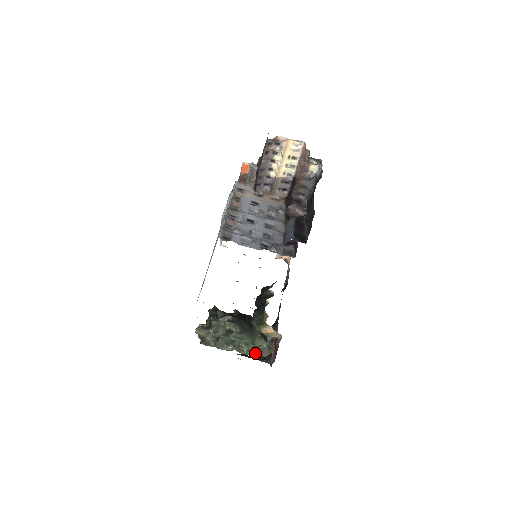
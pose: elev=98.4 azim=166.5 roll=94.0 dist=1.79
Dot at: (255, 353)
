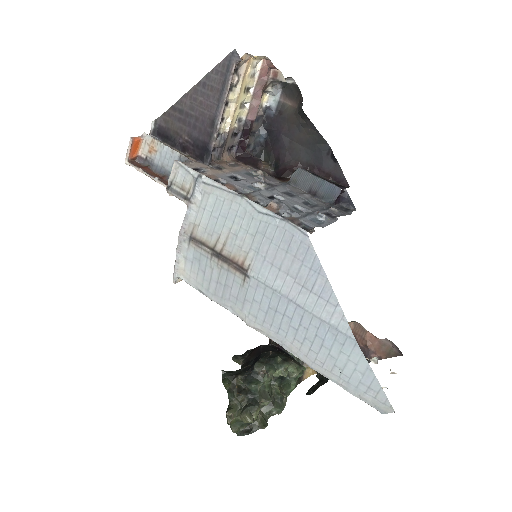
Dot at: (296, 382)
